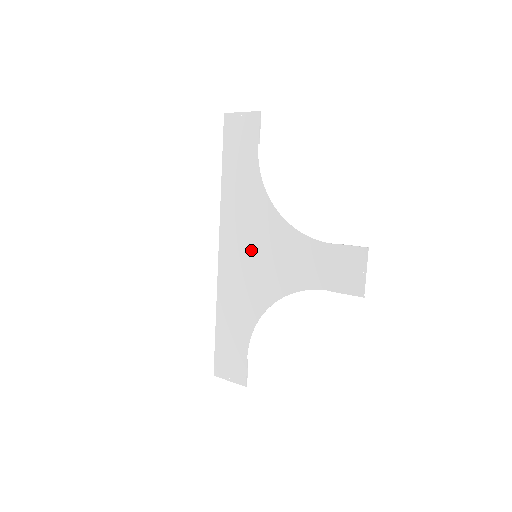
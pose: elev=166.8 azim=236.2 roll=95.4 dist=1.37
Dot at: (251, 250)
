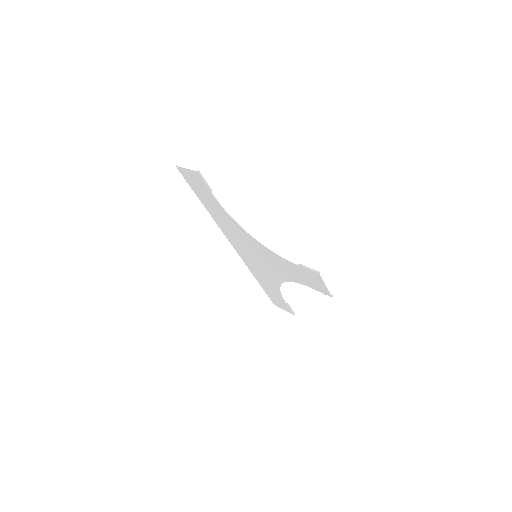
Dot at: (251, 252)
